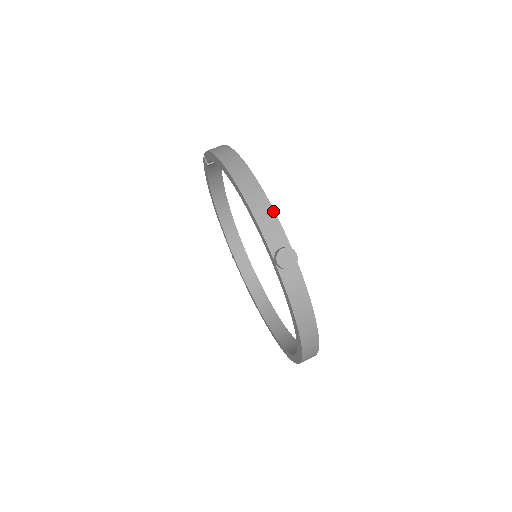
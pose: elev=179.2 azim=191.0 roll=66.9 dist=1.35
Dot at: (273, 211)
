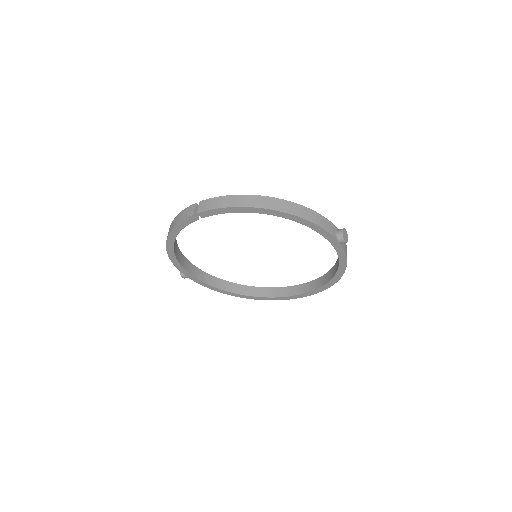
Dot at: (321, 216)
